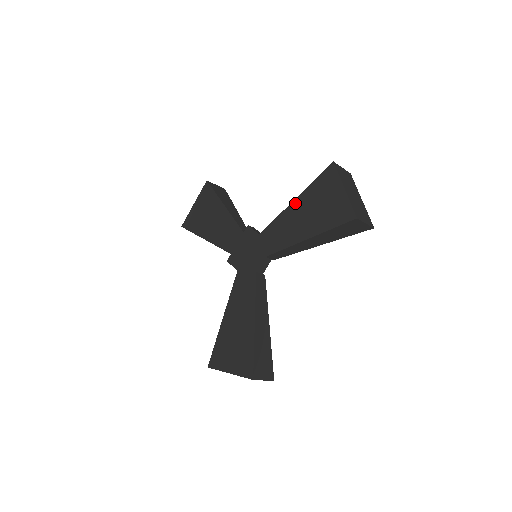
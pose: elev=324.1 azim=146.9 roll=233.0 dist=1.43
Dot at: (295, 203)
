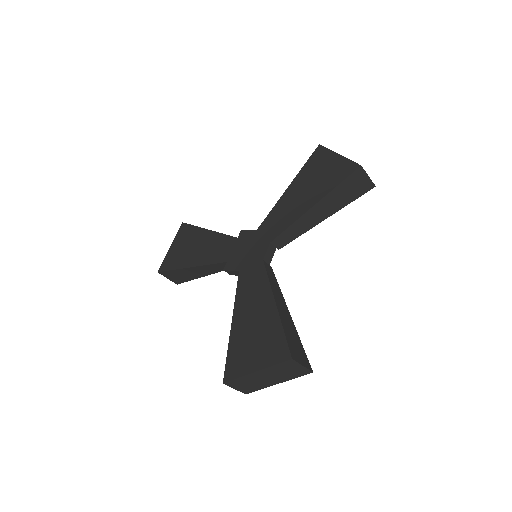
Dot at: (290, 188)
